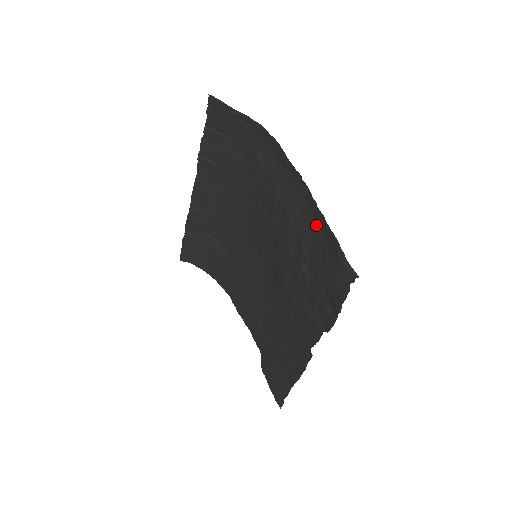
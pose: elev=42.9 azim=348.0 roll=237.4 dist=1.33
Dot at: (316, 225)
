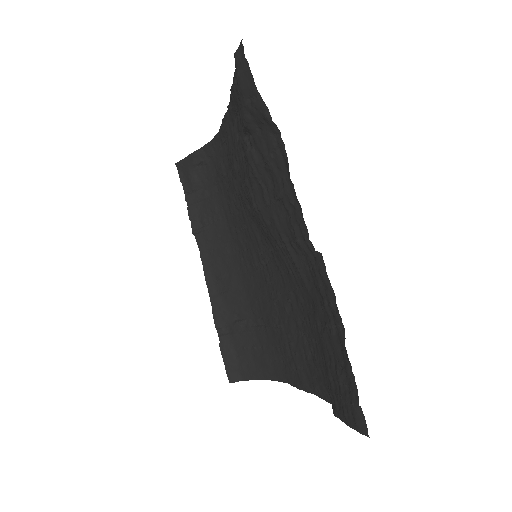
Dot at: (238, 105)
